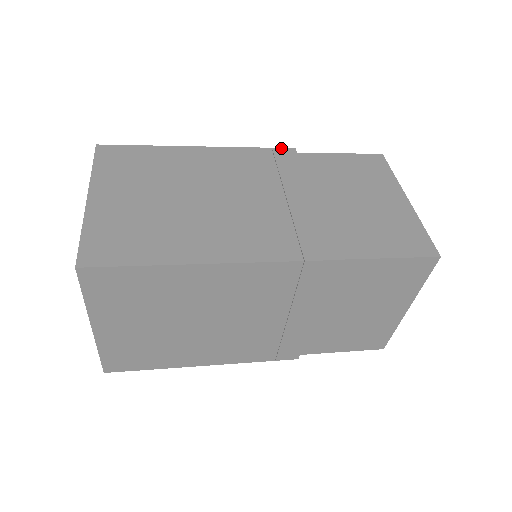
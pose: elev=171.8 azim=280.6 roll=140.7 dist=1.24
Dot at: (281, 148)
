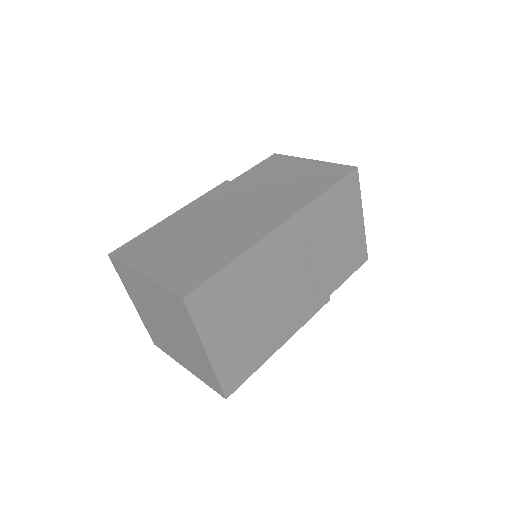
Dot at: (304, 208)
